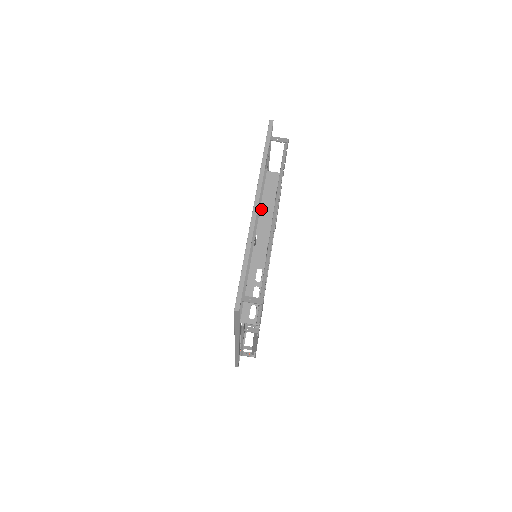
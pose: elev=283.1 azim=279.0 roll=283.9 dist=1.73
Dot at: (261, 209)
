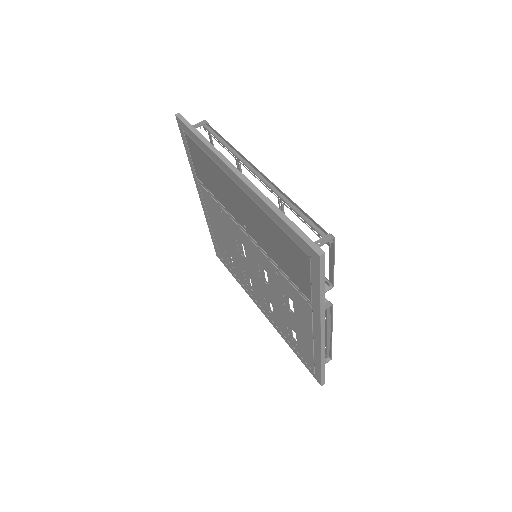
Dot at: occluded
